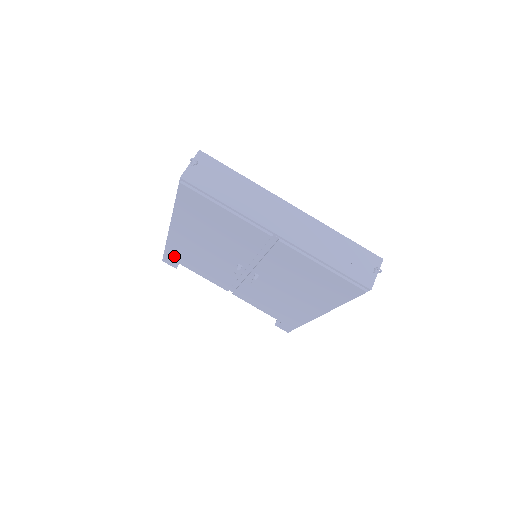
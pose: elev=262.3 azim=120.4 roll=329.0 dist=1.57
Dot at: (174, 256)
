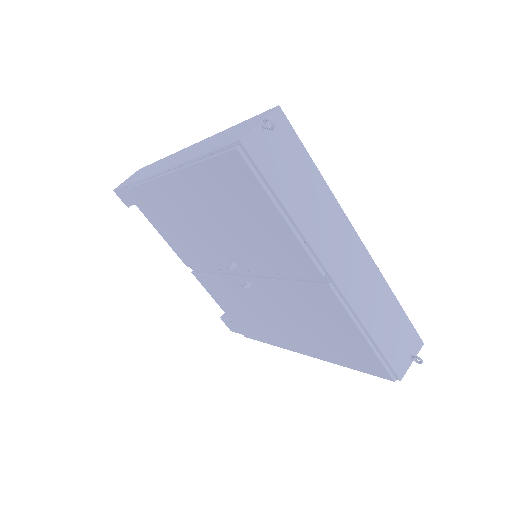
Dot at: (138, 199)
